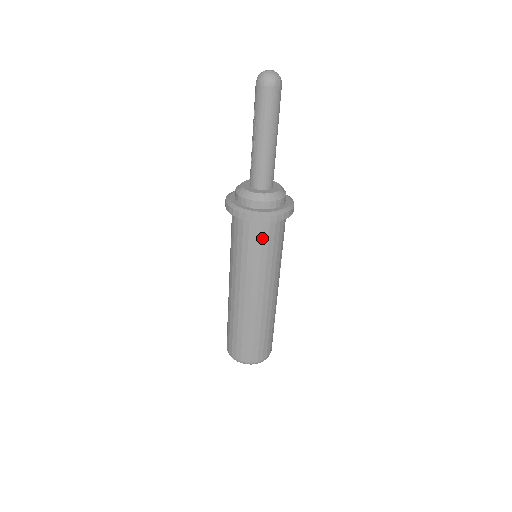
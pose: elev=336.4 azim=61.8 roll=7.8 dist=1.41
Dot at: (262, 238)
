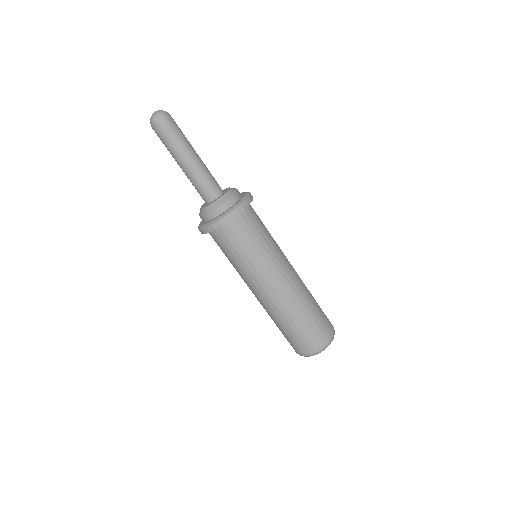
Dot at: (245, 232)
